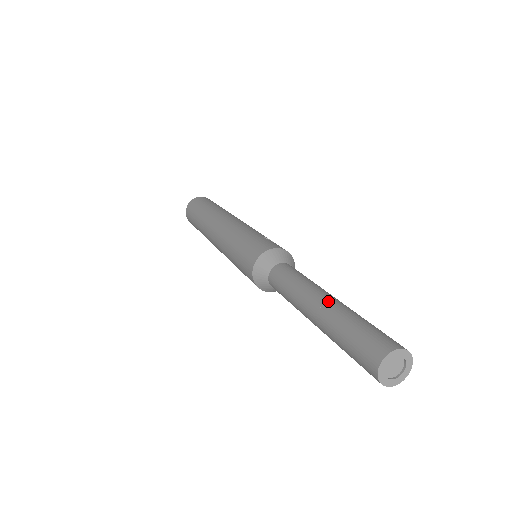
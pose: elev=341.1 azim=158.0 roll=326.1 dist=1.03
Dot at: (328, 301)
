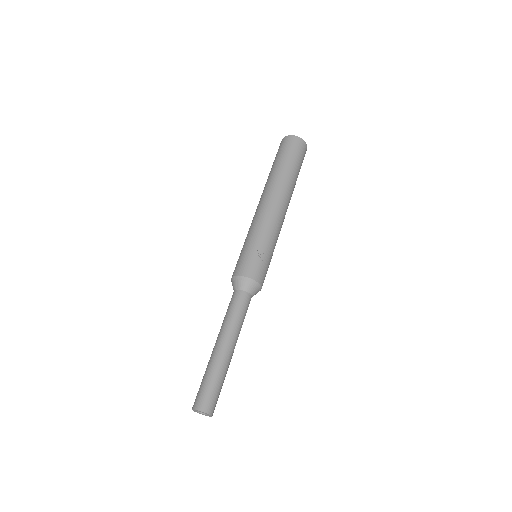
Dot at: (217, 351)
